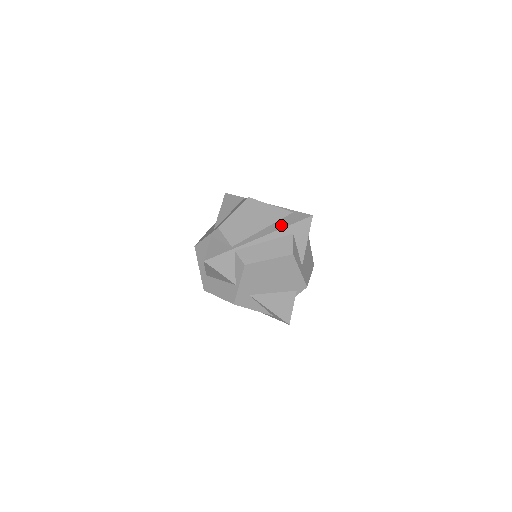
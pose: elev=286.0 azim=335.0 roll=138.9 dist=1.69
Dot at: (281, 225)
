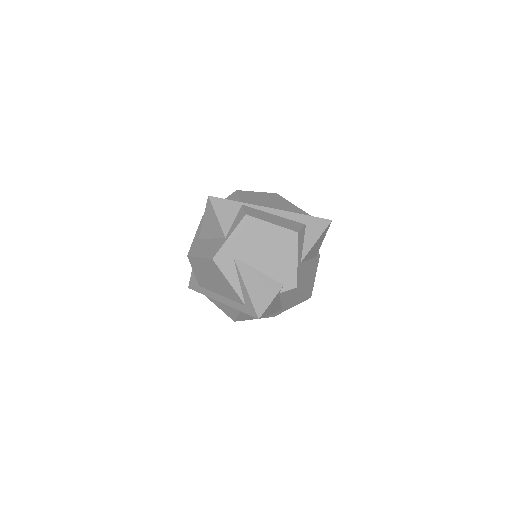
Dot at: (297, 213)
